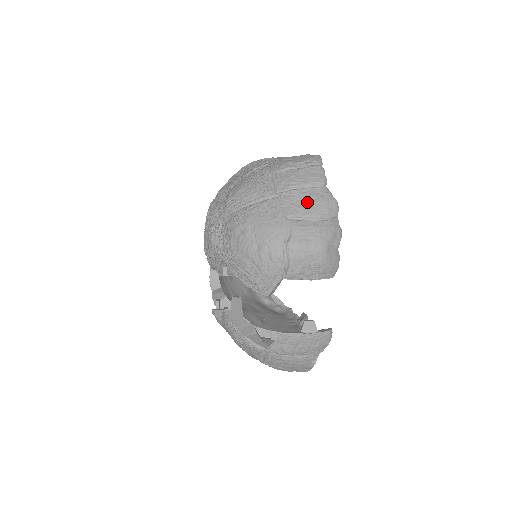
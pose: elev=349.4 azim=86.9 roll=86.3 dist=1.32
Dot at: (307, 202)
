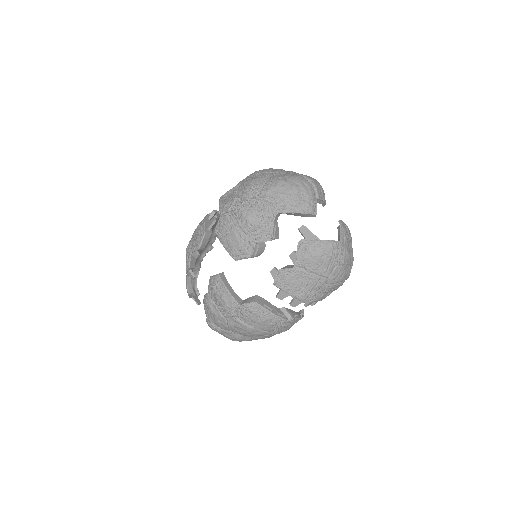
Dot at: occluded
